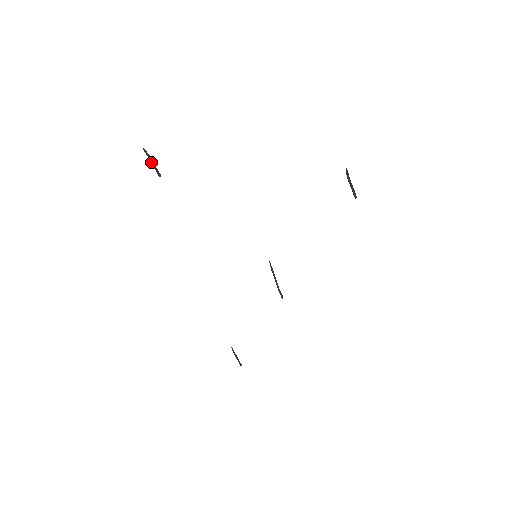
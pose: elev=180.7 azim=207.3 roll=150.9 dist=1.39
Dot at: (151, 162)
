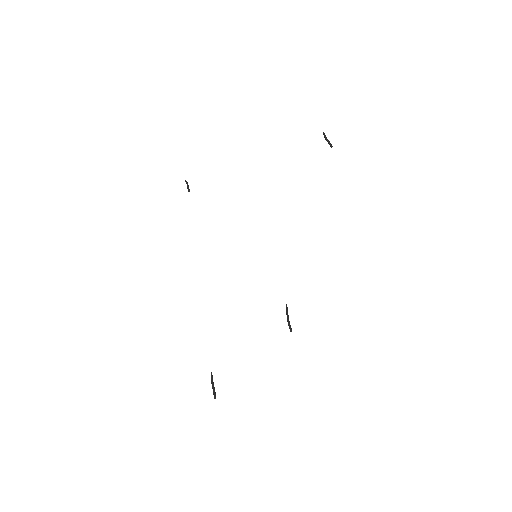
Dot at: (187, 186)
